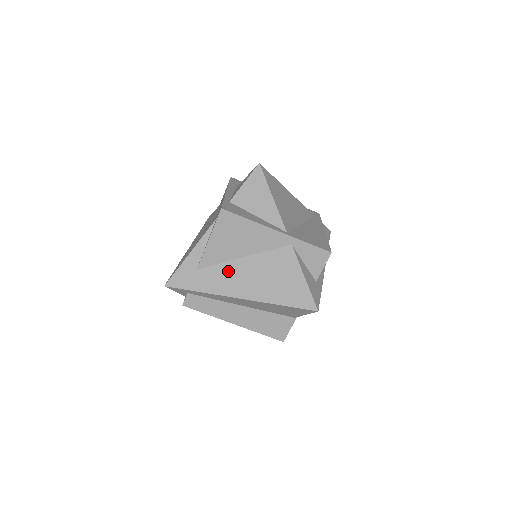
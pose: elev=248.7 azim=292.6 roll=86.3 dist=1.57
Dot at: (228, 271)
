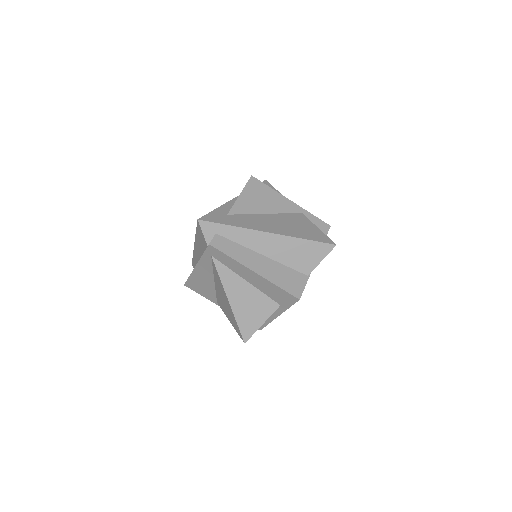
Dot at: (255, 218)
